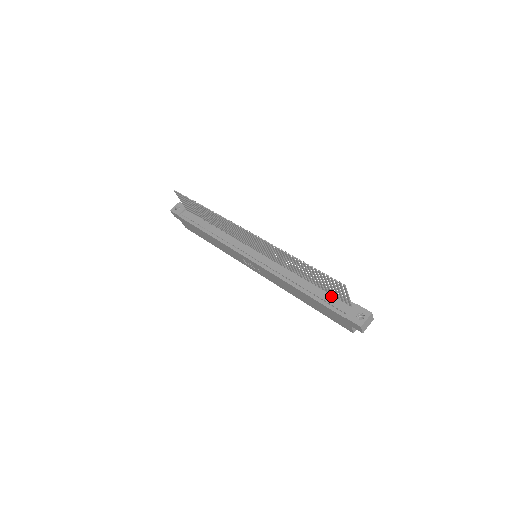
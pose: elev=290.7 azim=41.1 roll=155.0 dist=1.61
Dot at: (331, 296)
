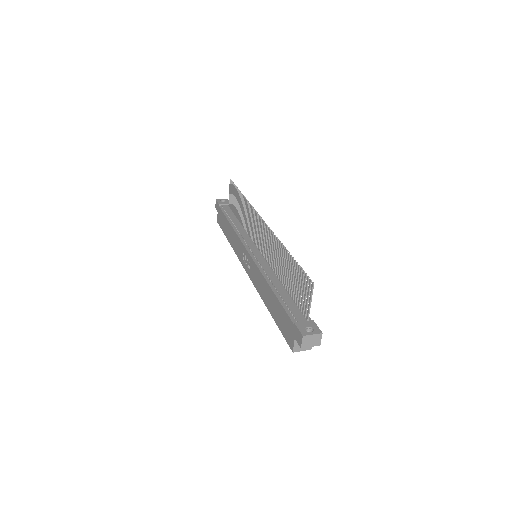
Dot at: (295, 305)
